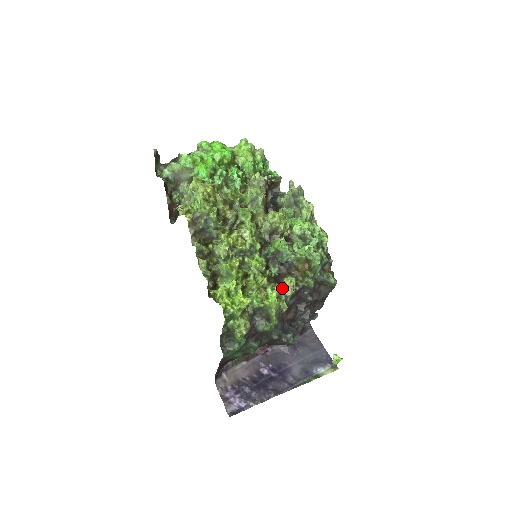
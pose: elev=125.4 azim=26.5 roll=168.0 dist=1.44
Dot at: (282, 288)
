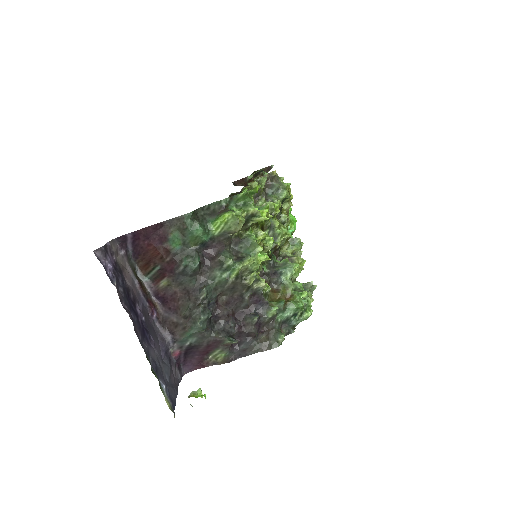
Dot at: occluded
